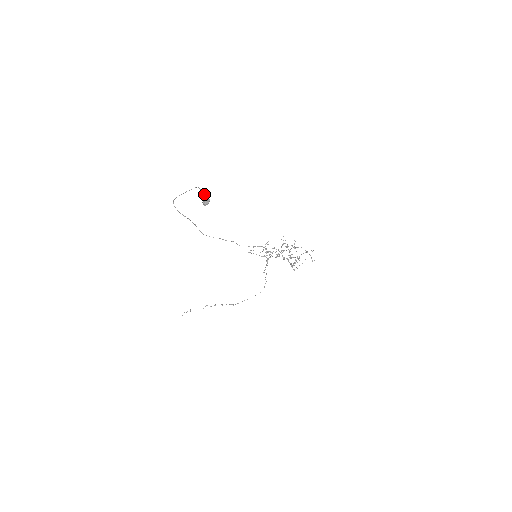
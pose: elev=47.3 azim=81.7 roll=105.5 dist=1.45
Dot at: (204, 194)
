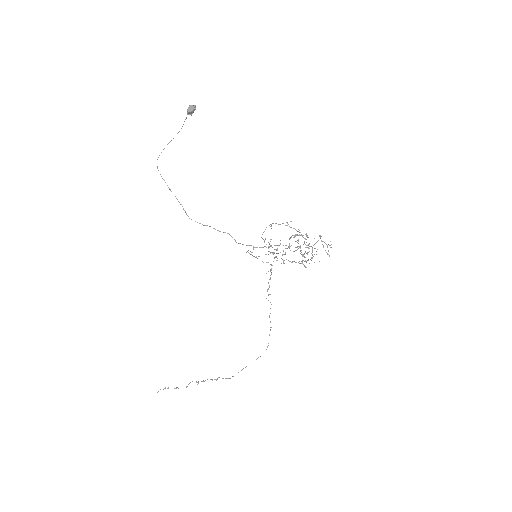
Dot at: (191, 114)
